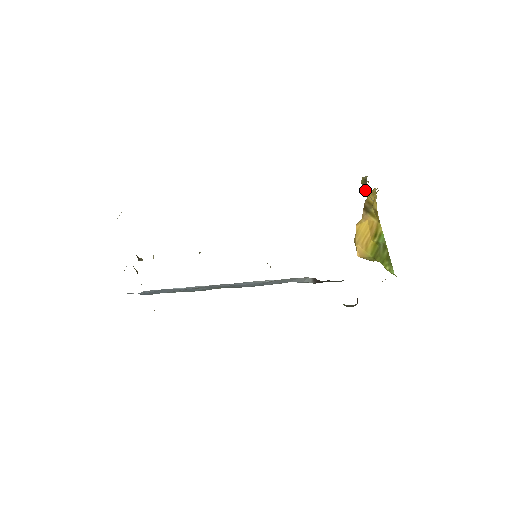
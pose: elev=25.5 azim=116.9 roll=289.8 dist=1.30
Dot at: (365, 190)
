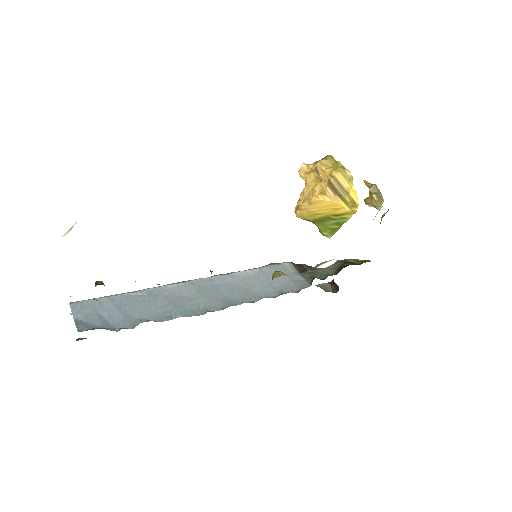
Dot at: (375, 202)
